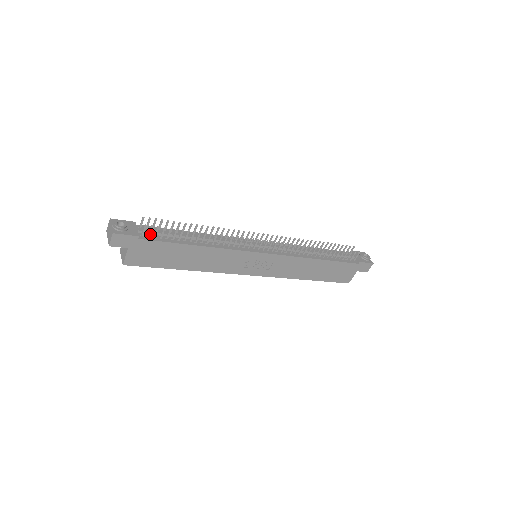
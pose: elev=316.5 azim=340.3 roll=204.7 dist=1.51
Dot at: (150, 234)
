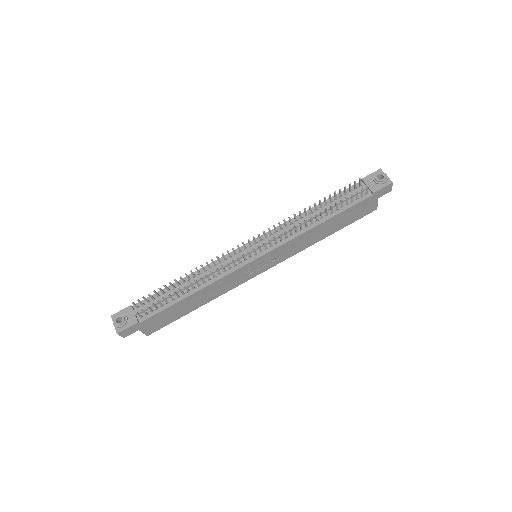
Dot at: (147, 310)
